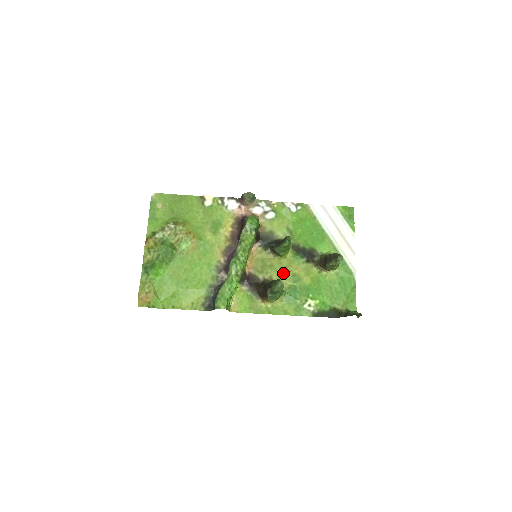
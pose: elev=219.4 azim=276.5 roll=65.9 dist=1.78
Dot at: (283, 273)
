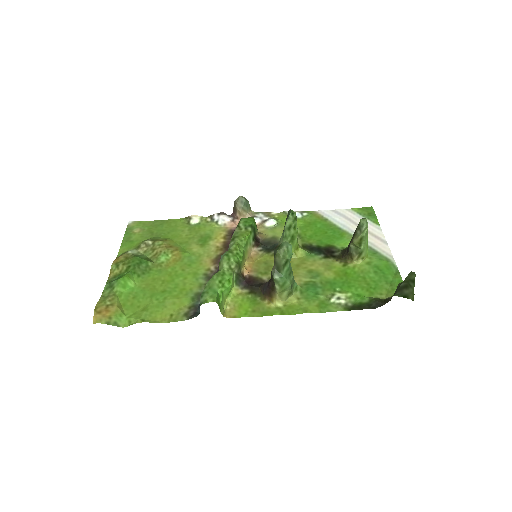
Dot at: (295, 271)
